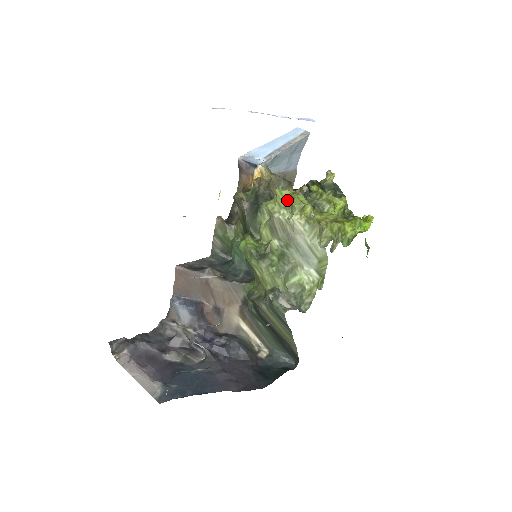
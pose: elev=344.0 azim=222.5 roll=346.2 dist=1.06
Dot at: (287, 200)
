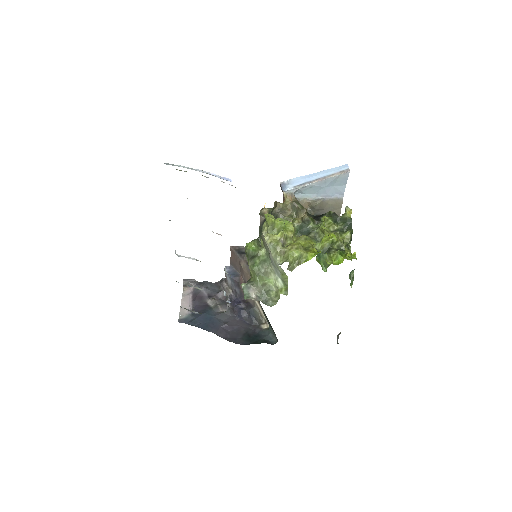
Dot at: (269, 224)
